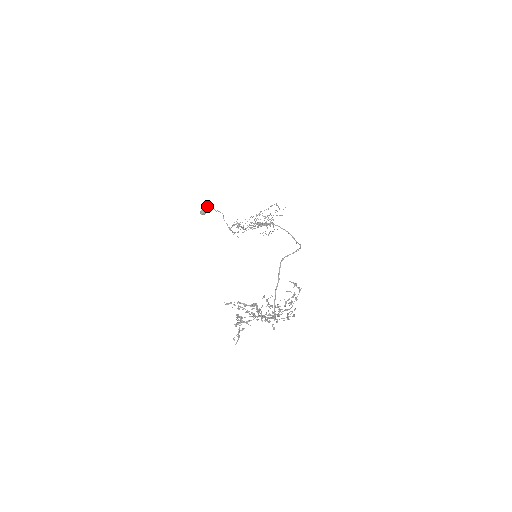
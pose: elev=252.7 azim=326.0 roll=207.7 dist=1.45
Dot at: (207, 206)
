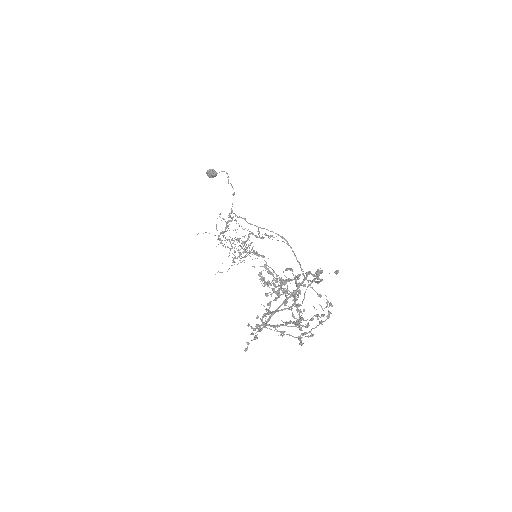
Dot at: occluded
